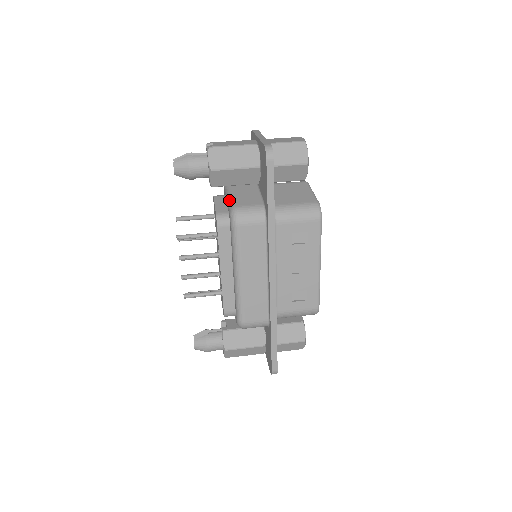
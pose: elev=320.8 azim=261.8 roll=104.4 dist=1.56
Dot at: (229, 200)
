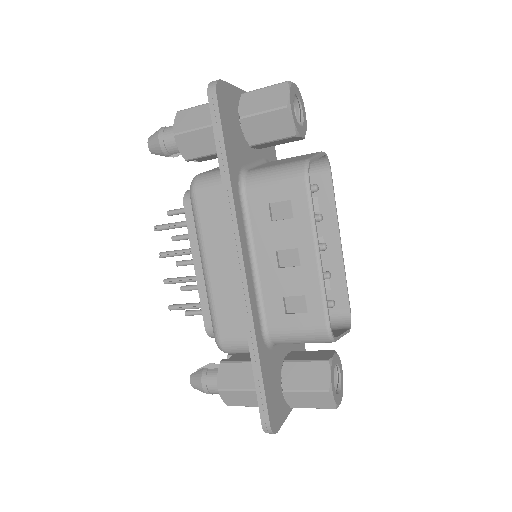
Dot at: occluded
